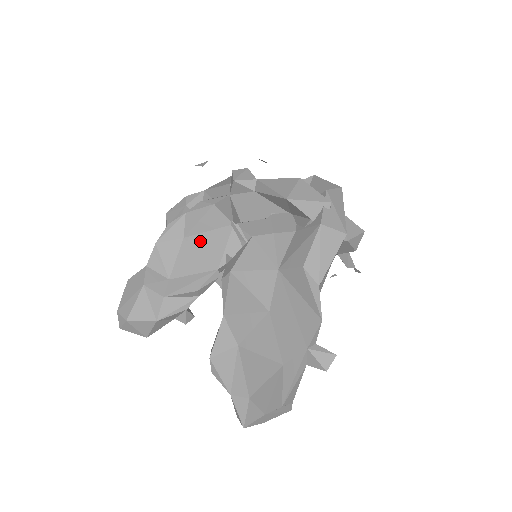
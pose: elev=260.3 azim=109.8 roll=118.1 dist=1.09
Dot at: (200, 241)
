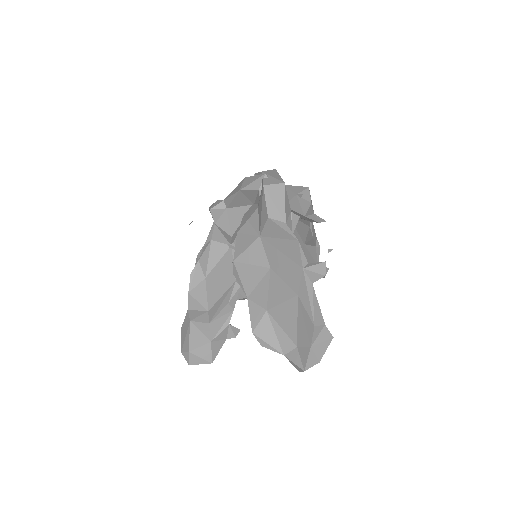
Dot at: (216, 272)
